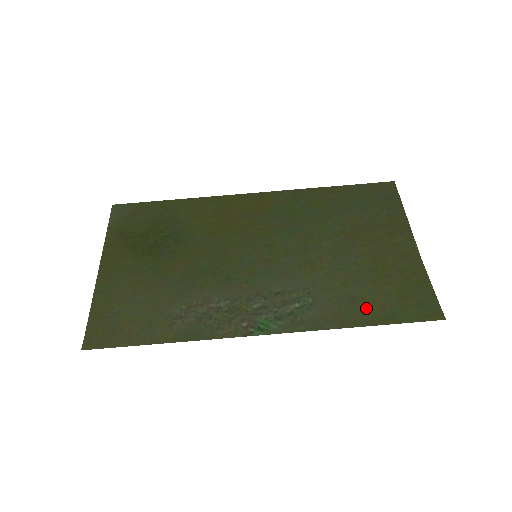
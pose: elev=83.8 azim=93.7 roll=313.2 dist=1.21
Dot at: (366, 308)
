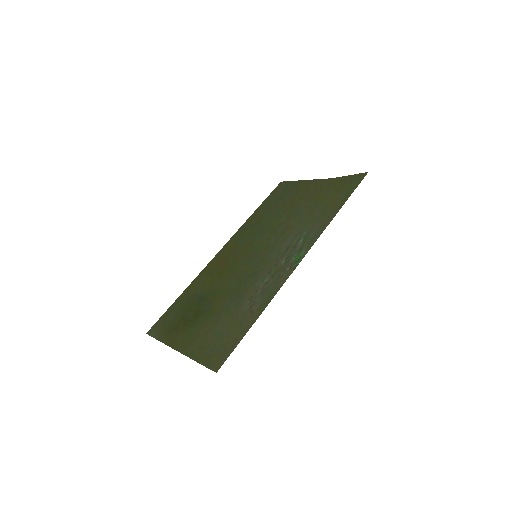
Dot at: (332, 206)
